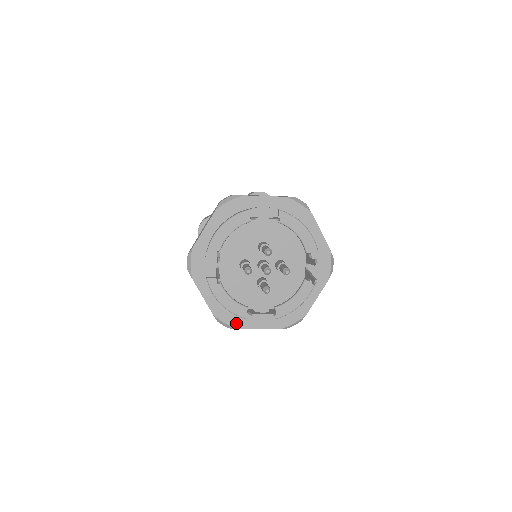
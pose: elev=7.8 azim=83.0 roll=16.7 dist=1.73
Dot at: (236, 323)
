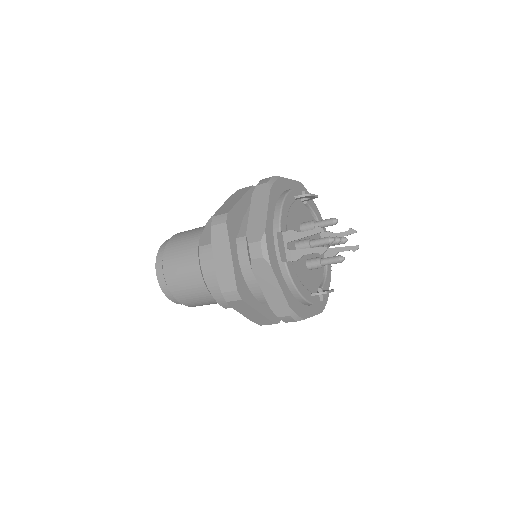
Dot at: (302, 313)
